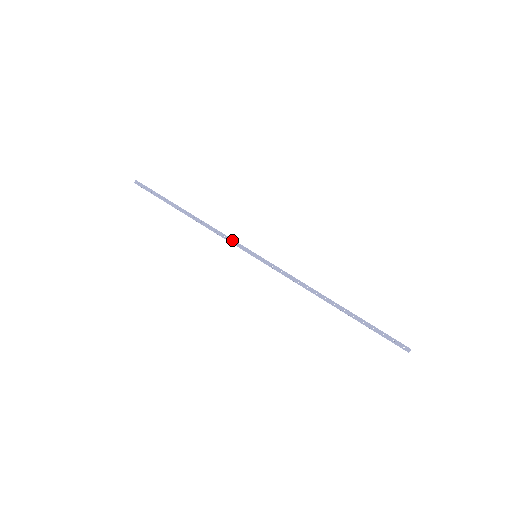
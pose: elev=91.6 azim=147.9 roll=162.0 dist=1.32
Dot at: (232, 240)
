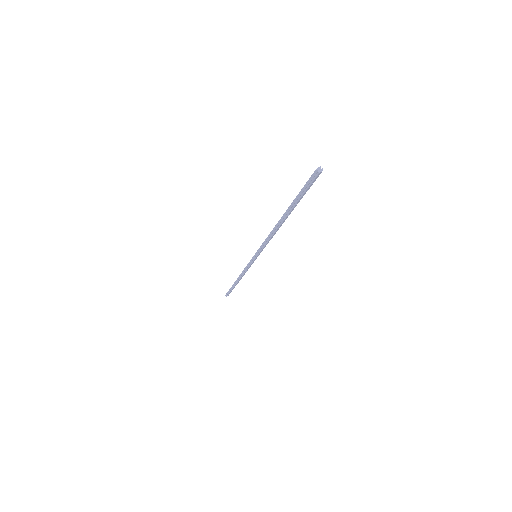
Dot at: occluded
